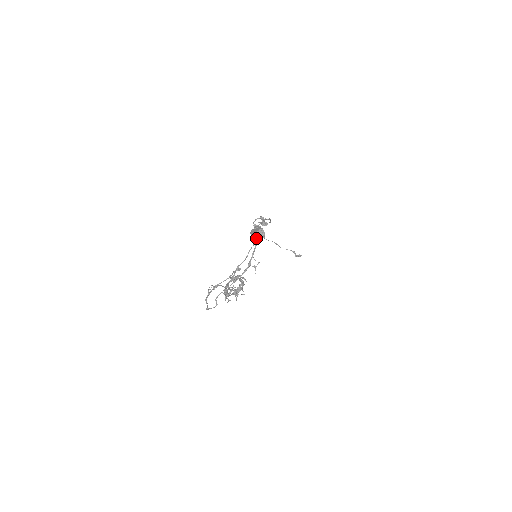
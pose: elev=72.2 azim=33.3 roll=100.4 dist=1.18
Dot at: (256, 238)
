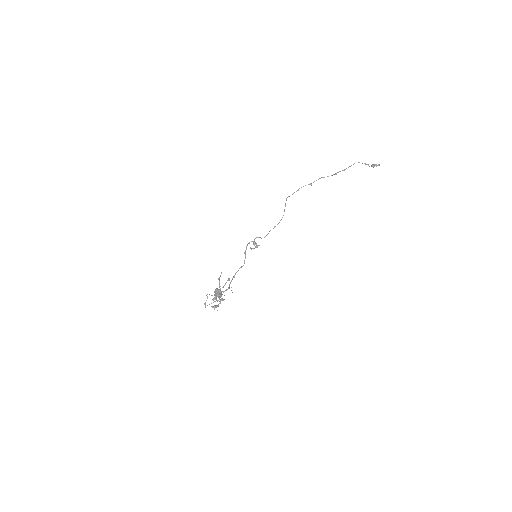
Dot at: occluded
